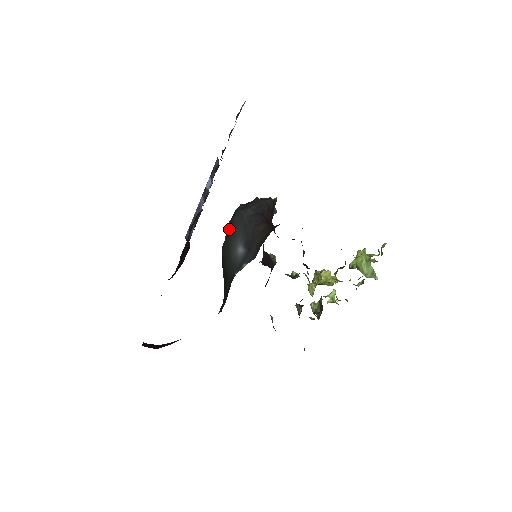
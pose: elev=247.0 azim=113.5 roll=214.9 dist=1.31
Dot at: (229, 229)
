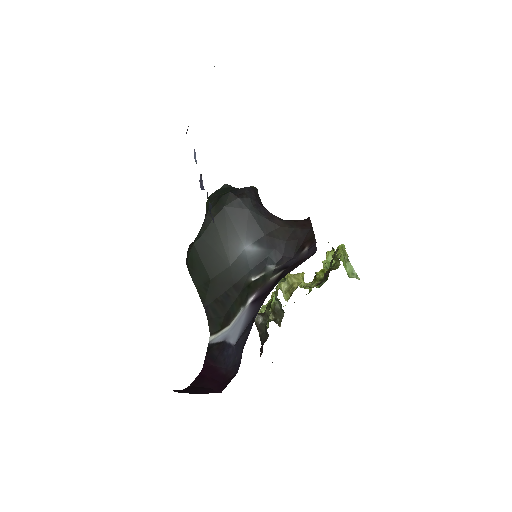
Dot at: (216, 221)
